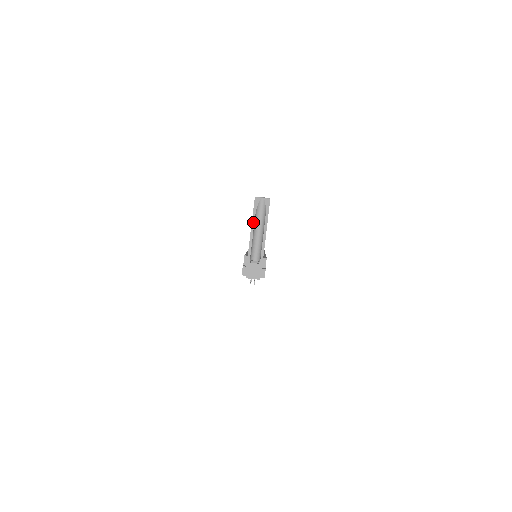
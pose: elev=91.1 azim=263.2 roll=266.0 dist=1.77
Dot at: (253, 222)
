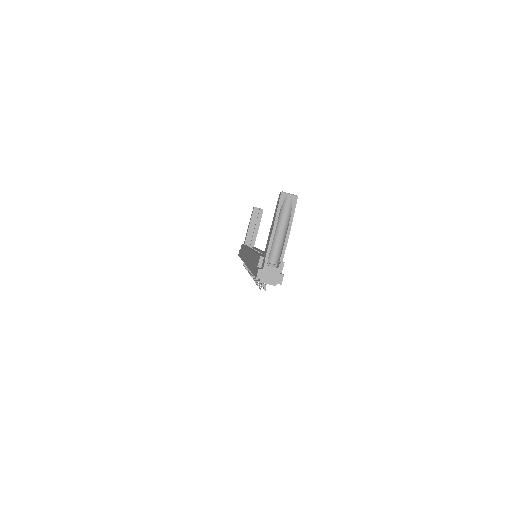
Dot at: (276, 220)
